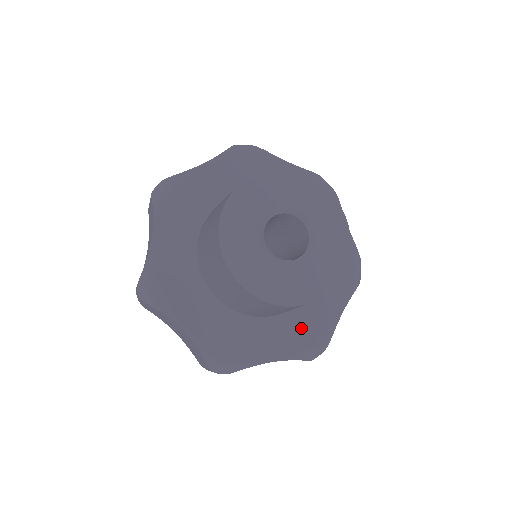
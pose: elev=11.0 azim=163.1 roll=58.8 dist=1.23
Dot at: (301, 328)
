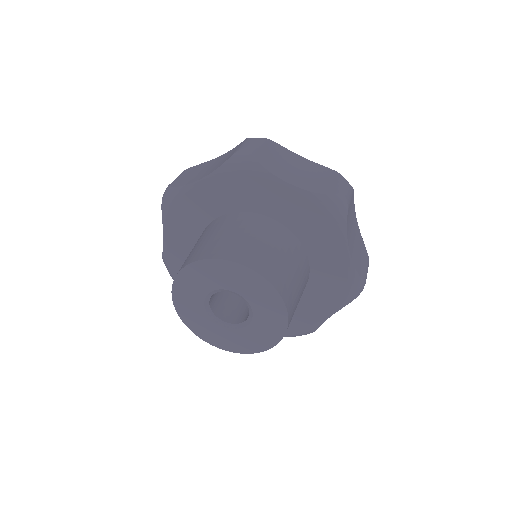
Dot at: occluded
